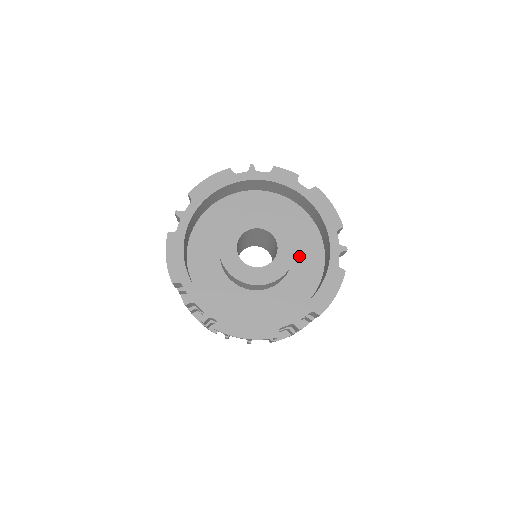
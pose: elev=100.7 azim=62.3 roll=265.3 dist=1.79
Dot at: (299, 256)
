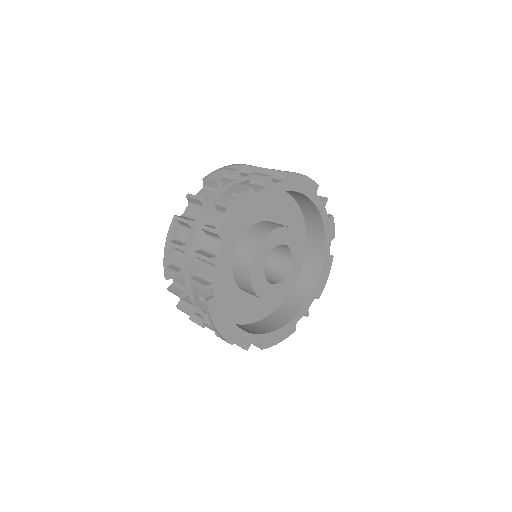
Dot at: occluded
